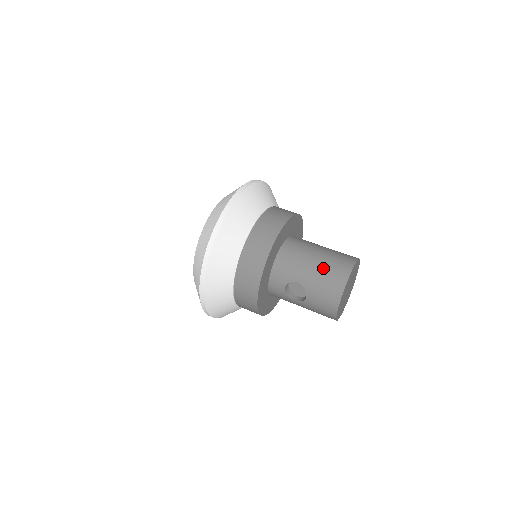
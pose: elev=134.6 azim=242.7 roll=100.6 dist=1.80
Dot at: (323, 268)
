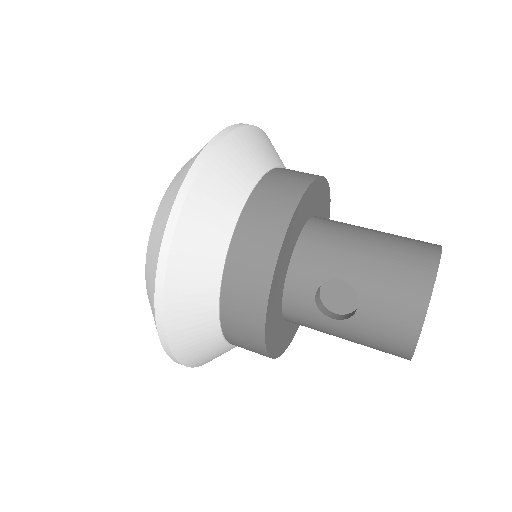
Dot at: (387, 252)
